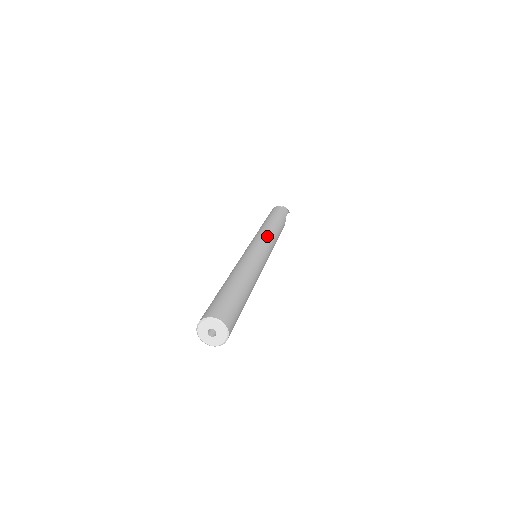
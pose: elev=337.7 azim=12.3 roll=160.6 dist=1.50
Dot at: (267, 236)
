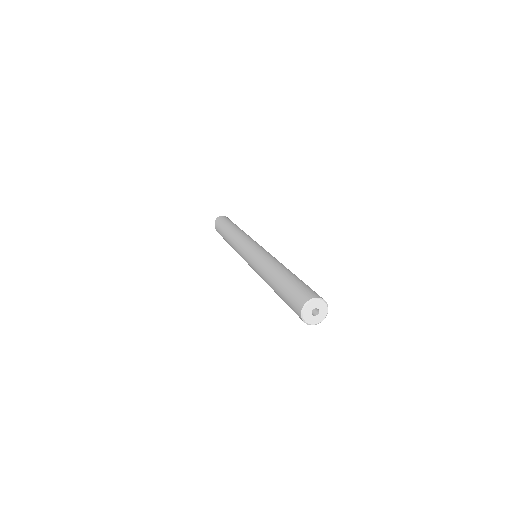
Dot at: (250, 238)
